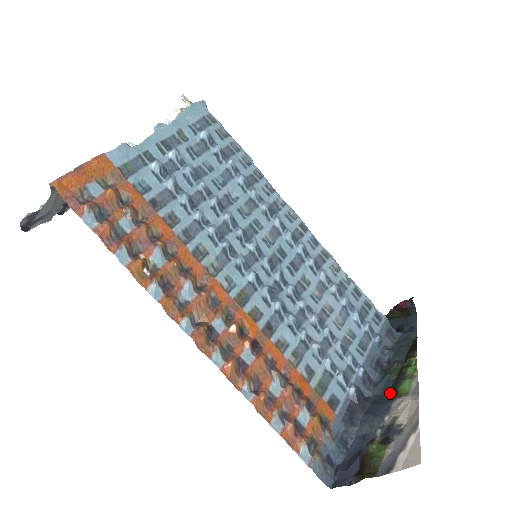
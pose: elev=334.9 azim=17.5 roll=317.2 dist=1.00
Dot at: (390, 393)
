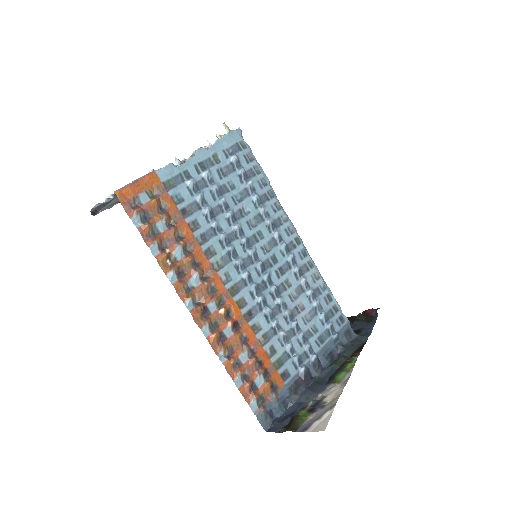
Dot at: (330, 378)
